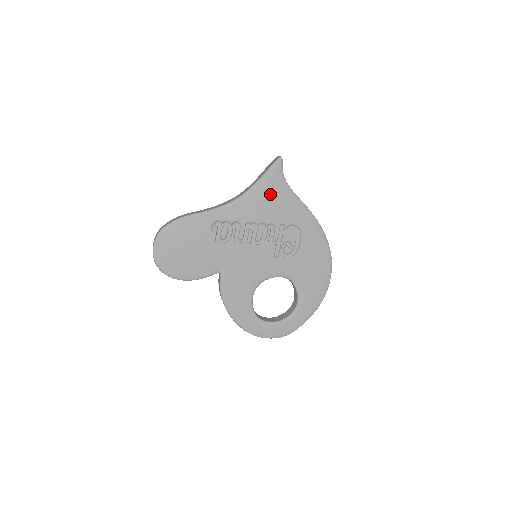
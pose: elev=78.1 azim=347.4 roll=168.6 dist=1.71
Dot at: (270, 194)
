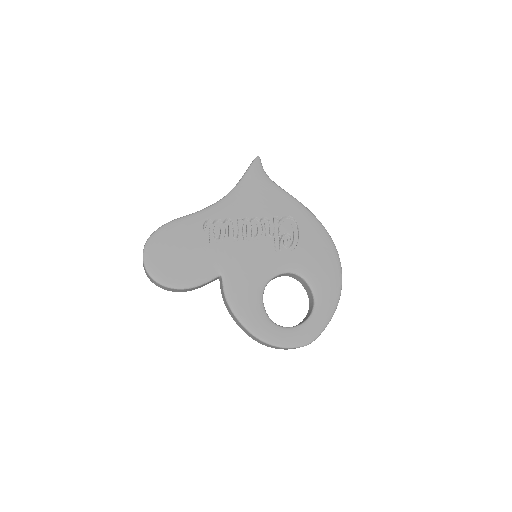
Dot at: (256, 189)
